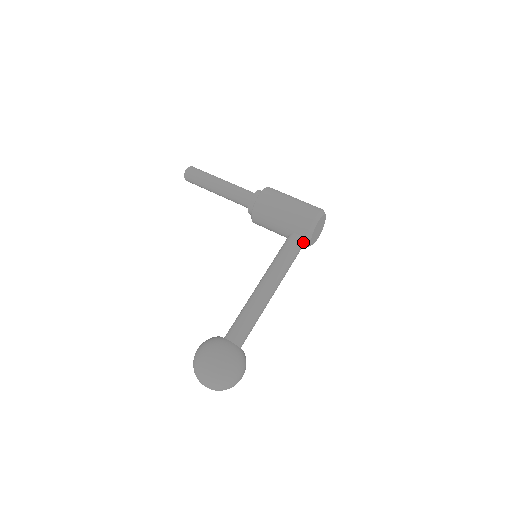
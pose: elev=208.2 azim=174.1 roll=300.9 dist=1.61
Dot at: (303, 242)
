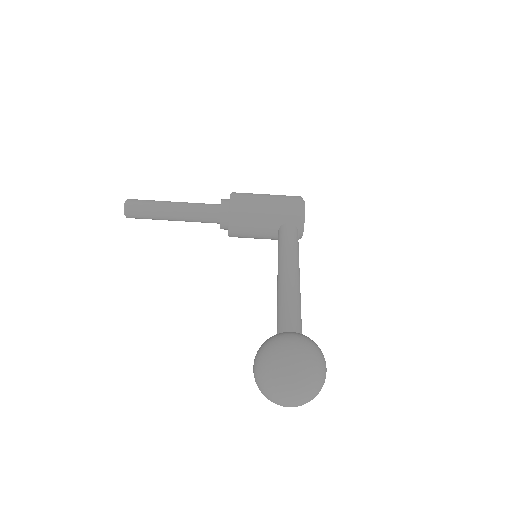
Dot at: (297, 230)
